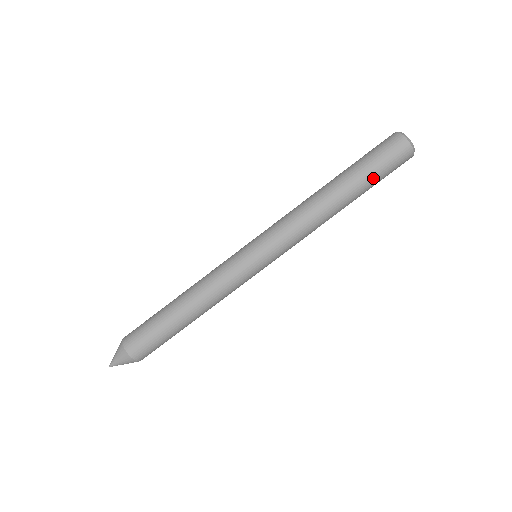
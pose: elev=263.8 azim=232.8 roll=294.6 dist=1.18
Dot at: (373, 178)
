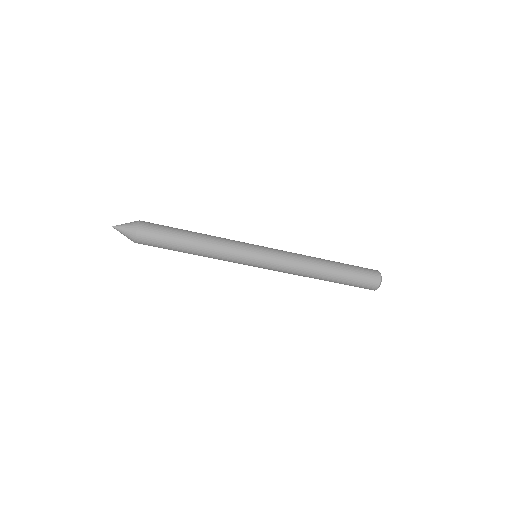
Dot at: (349, 281)
